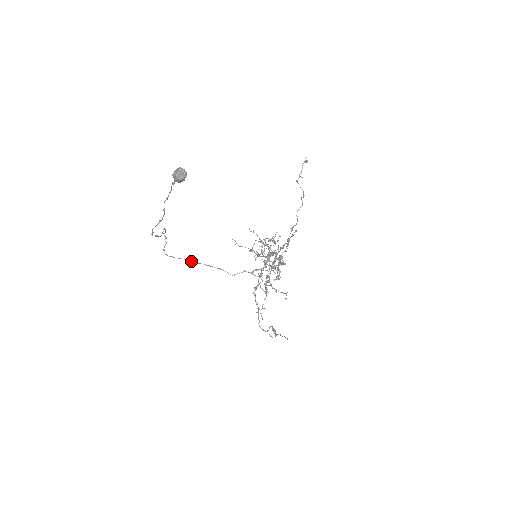
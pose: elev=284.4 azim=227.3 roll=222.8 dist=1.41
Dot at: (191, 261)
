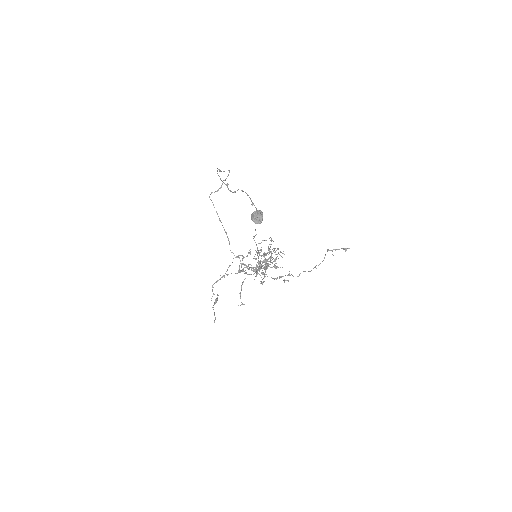
Dot at: occluded
